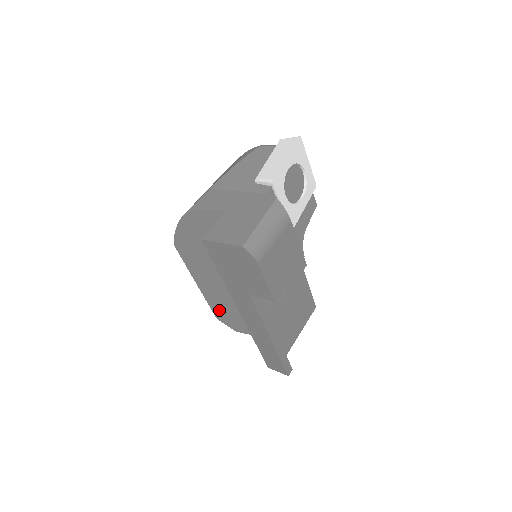
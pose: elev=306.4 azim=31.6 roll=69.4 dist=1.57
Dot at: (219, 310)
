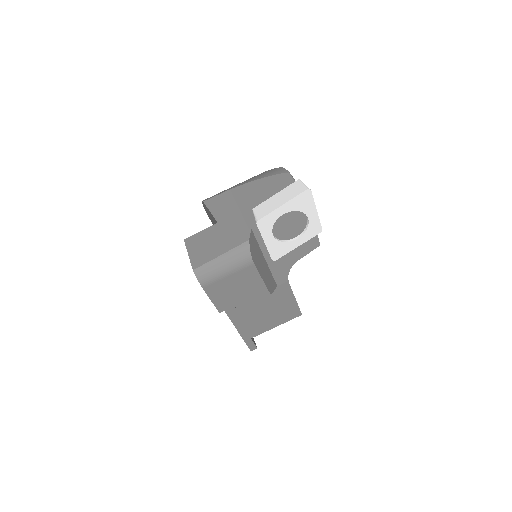
Dot at: occluded
